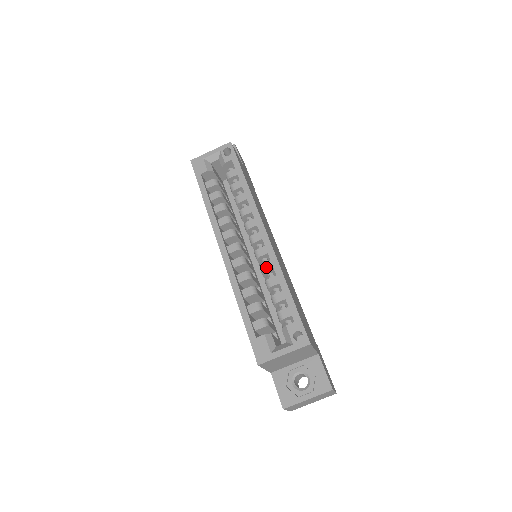
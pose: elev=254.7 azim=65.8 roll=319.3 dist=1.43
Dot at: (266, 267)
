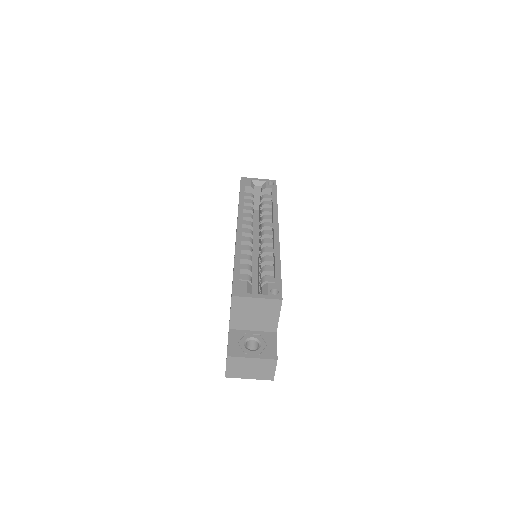
Dot at: (268, 249)
